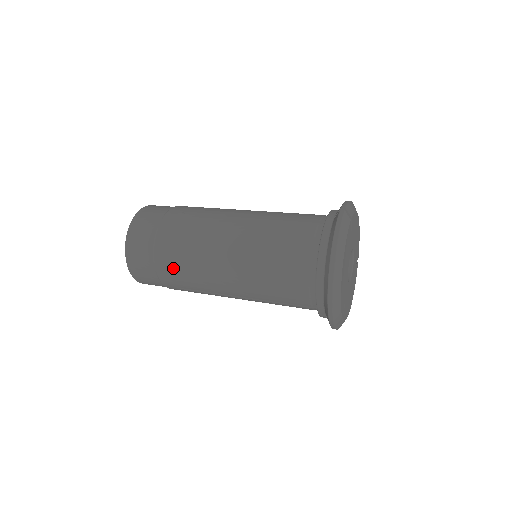
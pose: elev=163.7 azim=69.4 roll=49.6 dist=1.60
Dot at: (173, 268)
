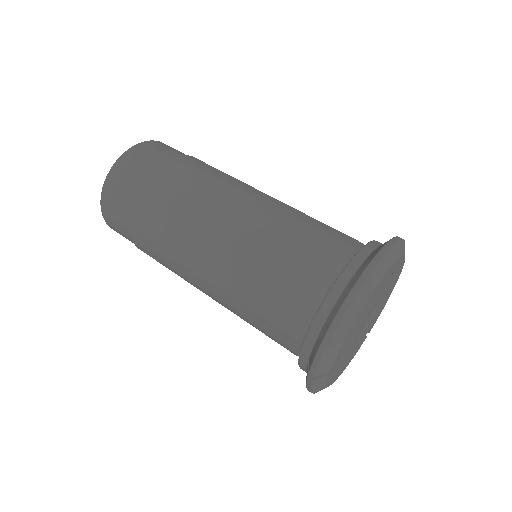
Dot at: (155, 208)
